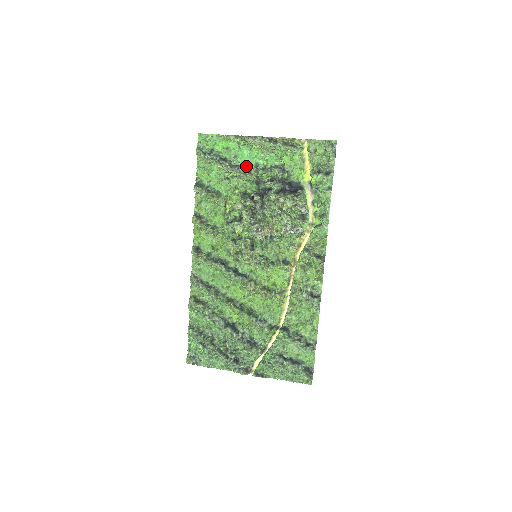
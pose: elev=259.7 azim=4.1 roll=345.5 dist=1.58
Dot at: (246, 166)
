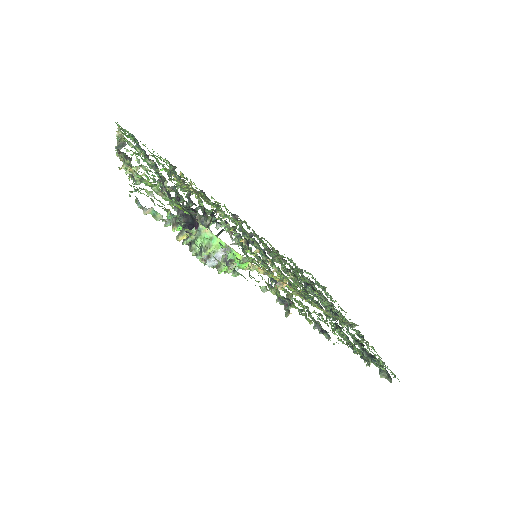
Dot at: (157, 171)
